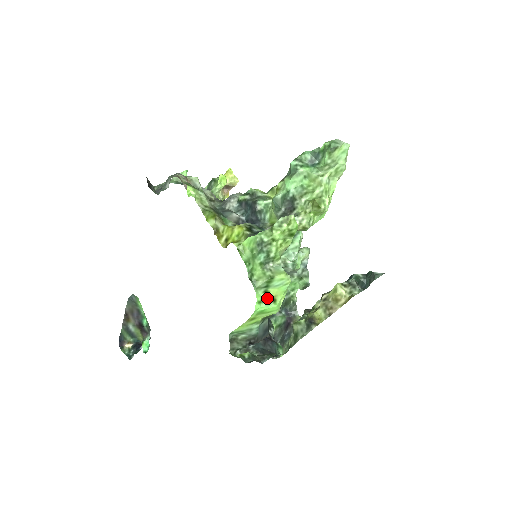
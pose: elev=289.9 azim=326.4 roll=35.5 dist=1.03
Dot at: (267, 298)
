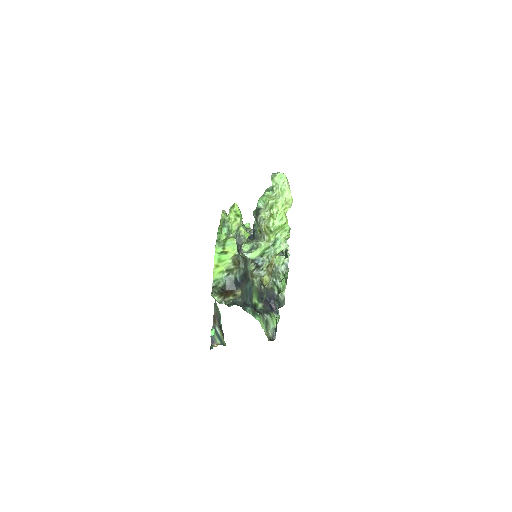
Dot at: (223, 252)
